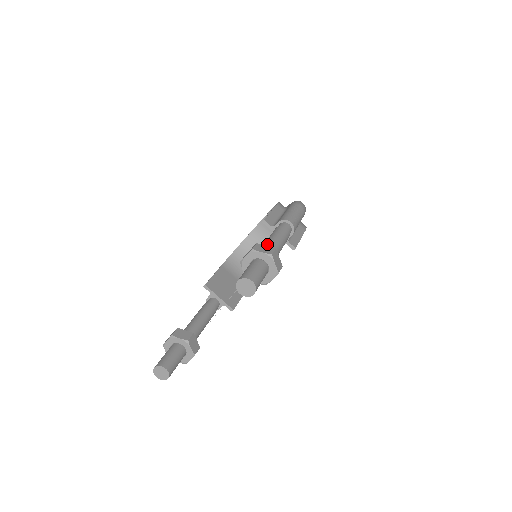
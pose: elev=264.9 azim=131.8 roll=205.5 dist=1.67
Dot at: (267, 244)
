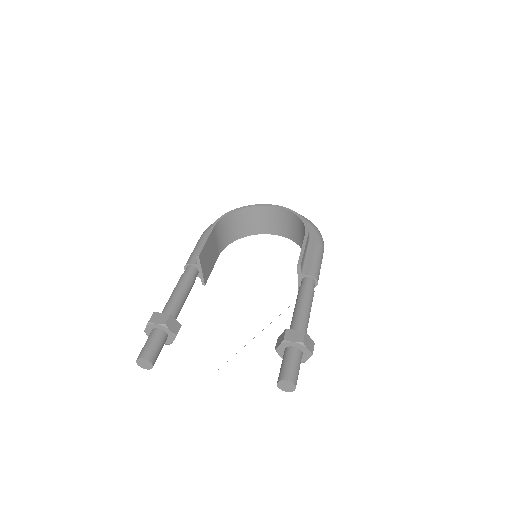
Dot at: (305, 322)
